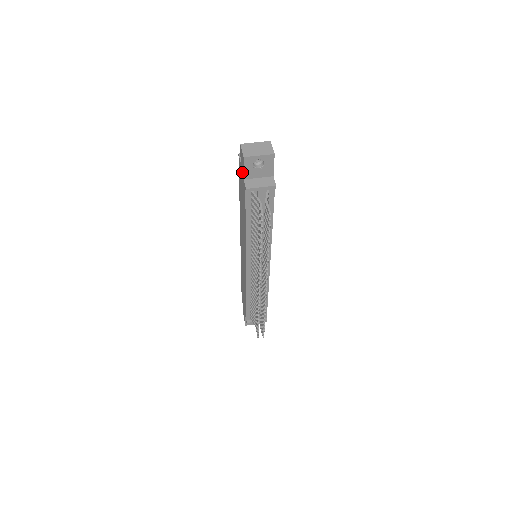
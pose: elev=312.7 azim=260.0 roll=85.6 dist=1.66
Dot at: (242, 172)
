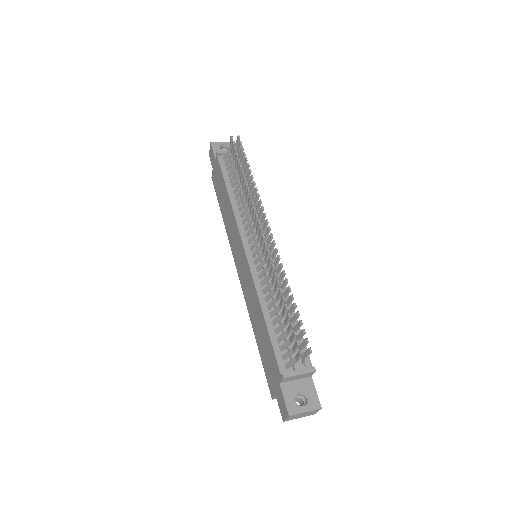
Dot at: (214, 163)
